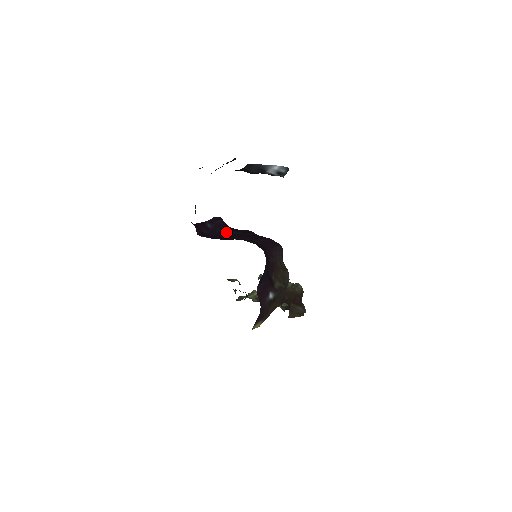
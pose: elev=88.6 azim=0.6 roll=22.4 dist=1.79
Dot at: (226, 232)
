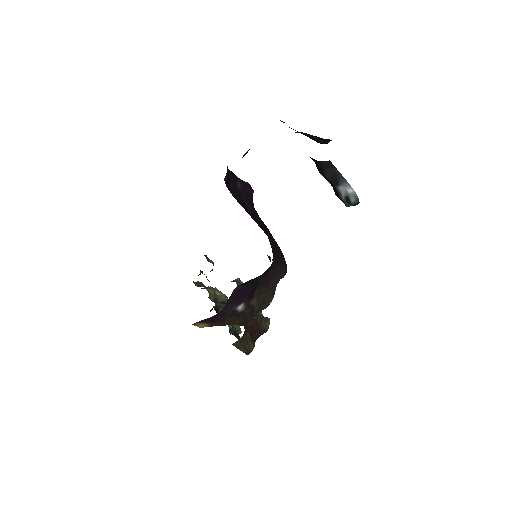
Dot at: (249, 206)
